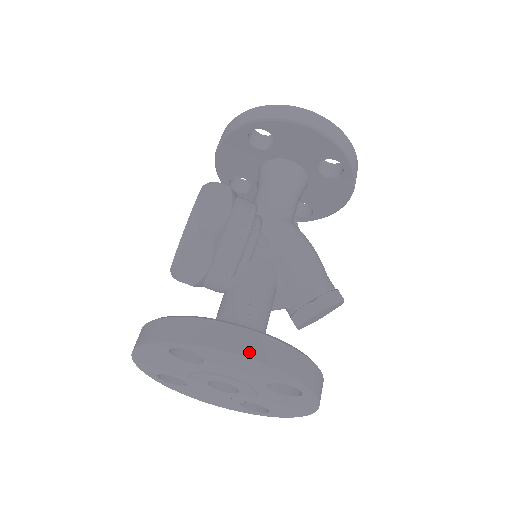
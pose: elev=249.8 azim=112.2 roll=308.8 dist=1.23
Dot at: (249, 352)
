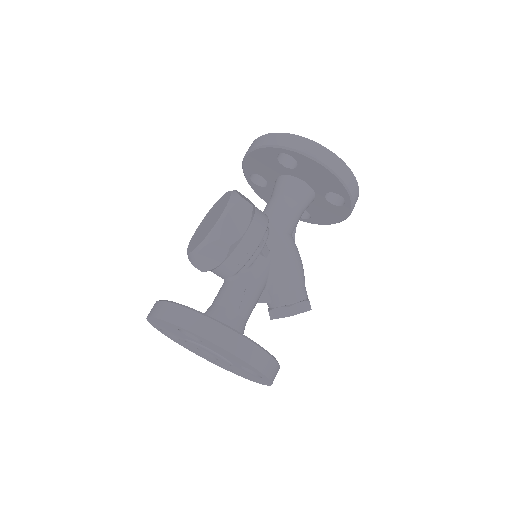
Dot at: (236, 351)
